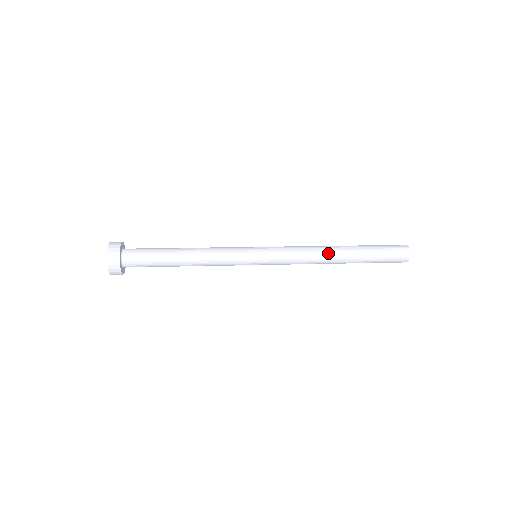
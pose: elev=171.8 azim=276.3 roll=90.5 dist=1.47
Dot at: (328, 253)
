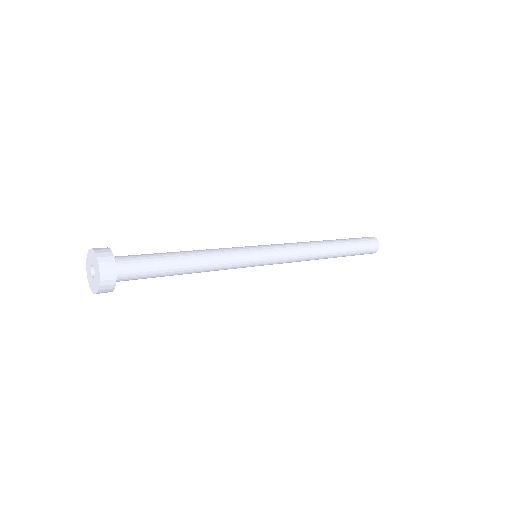
Dot at: (321, 246)
